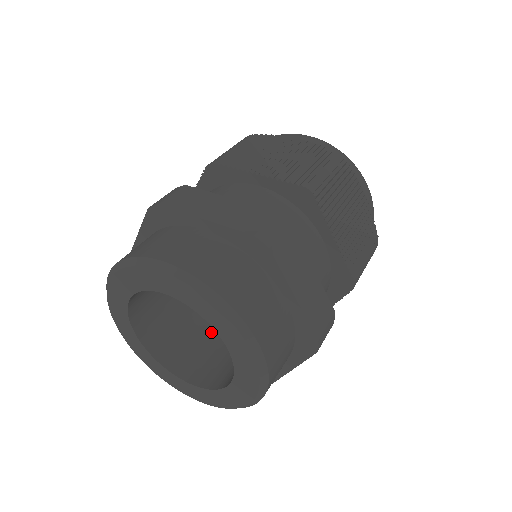
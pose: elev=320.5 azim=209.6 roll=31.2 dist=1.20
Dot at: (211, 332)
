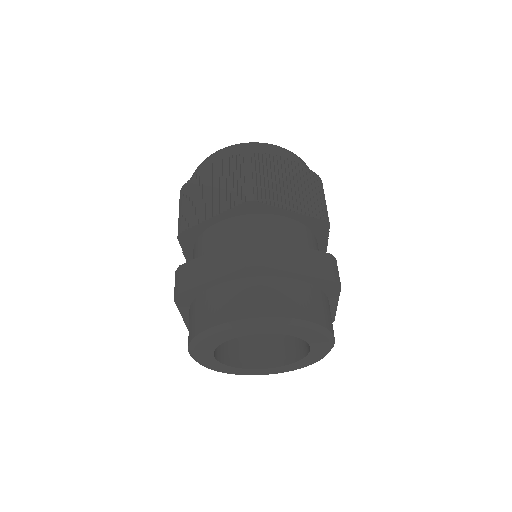
Dot at: occluded
